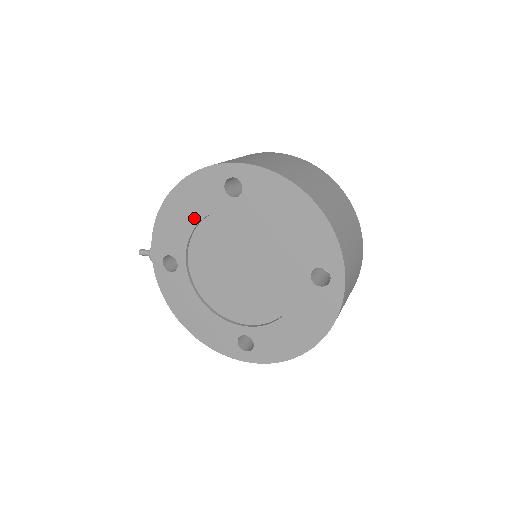
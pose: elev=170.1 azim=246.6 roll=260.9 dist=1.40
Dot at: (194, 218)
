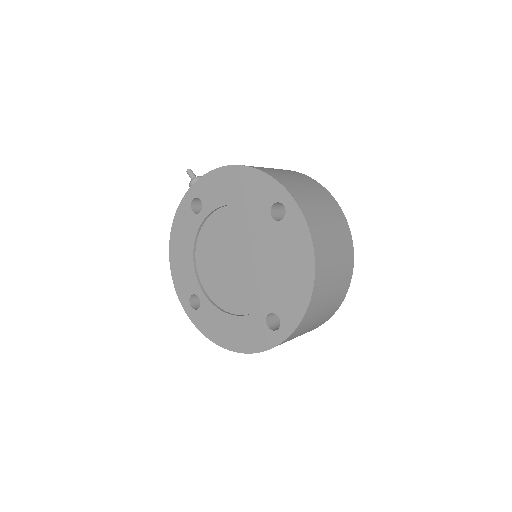
Dot at: (237, 199)
